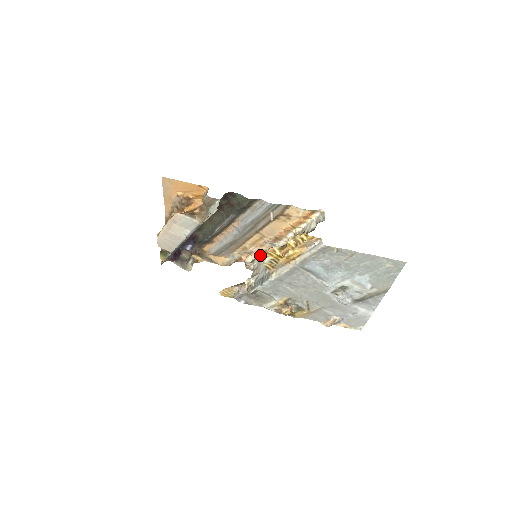
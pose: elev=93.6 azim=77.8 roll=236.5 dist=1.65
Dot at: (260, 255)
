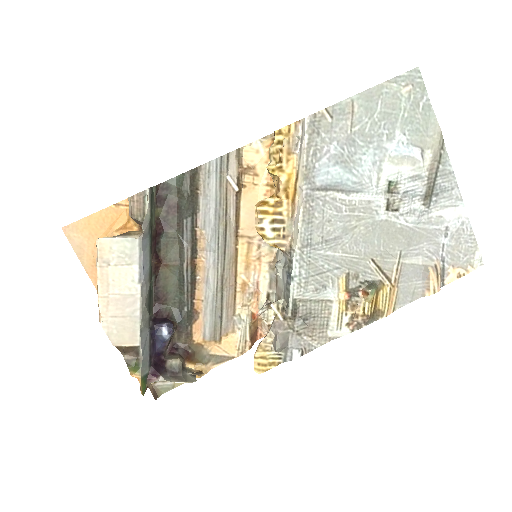
Dot at: (269, 280)
